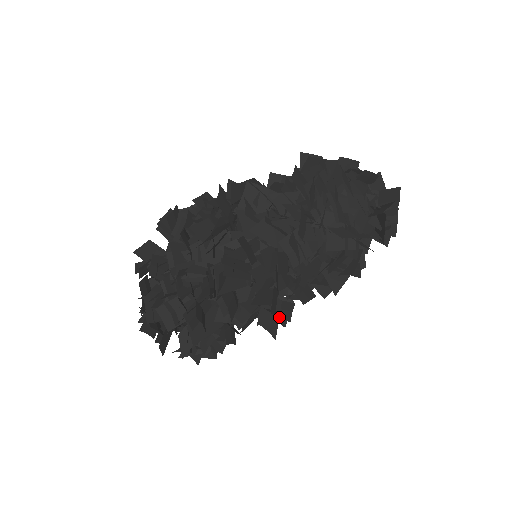
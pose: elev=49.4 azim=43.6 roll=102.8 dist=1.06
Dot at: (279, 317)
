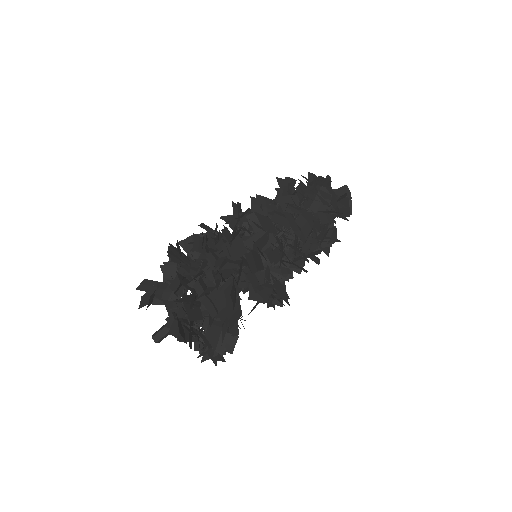
Dot at: occluded
